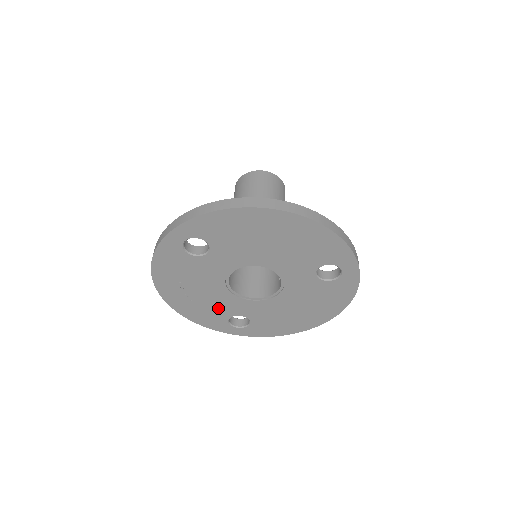
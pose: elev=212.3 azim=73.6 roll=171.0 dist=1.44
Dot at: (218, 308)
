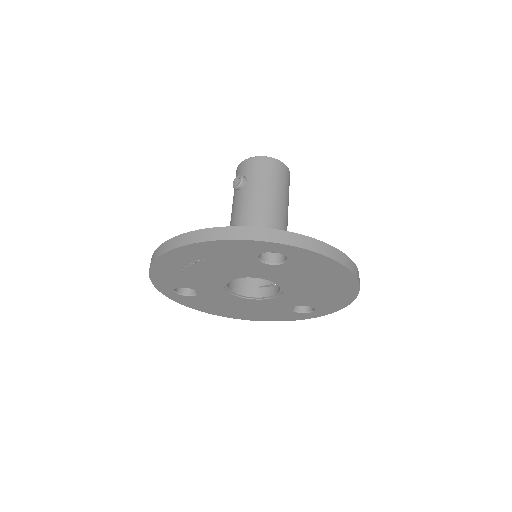
Dot at: (192, 280)
